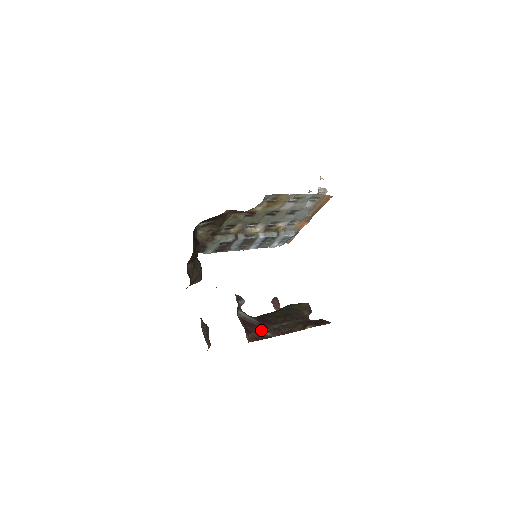
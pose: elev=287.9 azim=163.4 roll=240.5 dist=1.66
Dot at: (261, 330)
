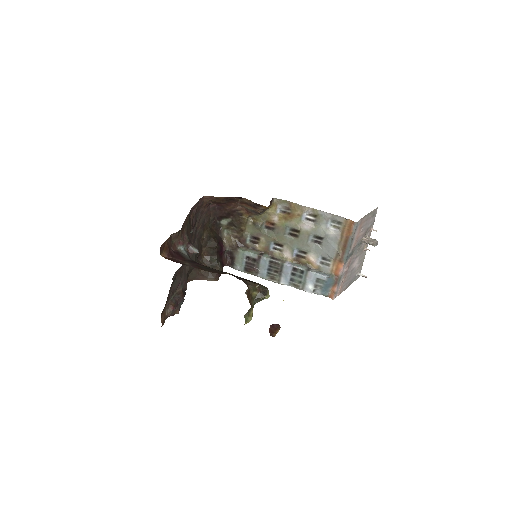
Dot at: (185, 261)
